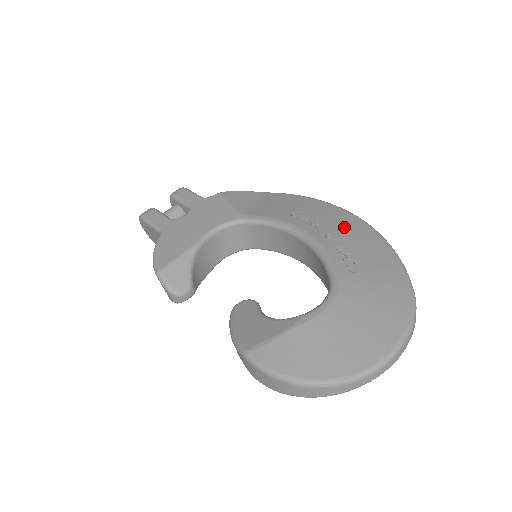
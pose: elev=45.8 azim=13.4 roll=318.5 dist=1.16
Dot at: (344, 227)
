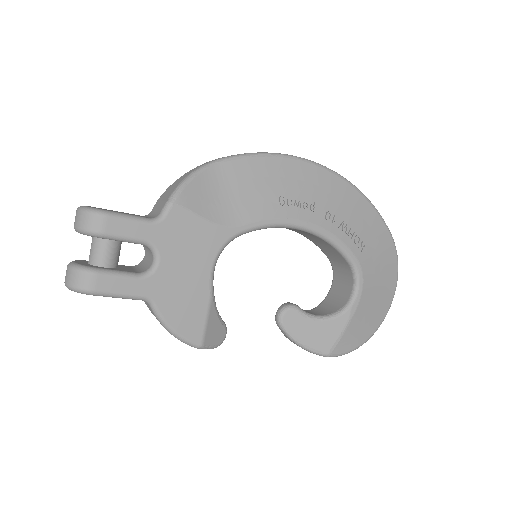
Dot at: (328, 194)
